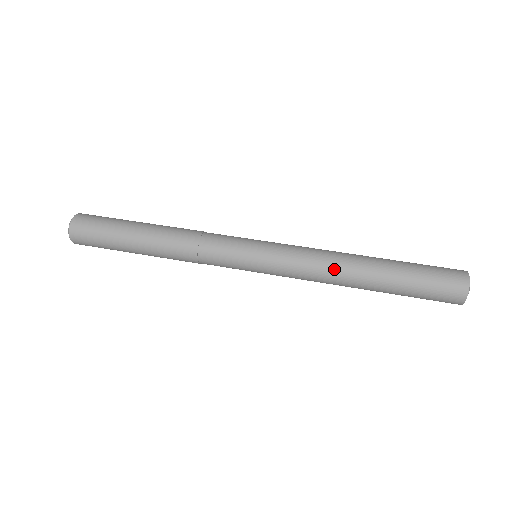
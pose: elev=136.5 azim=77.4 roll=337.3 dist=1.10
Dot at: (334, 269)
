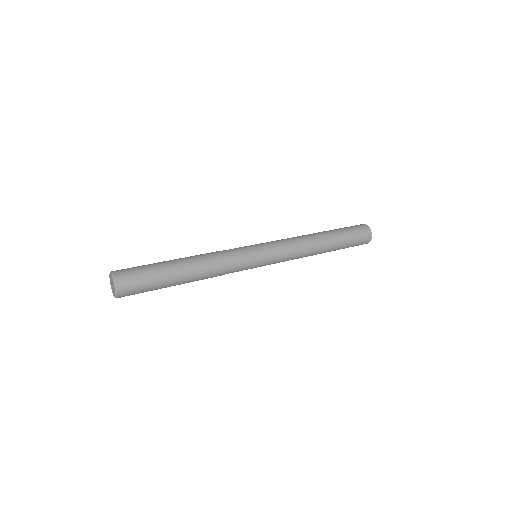
Dot at: (302, 236)
